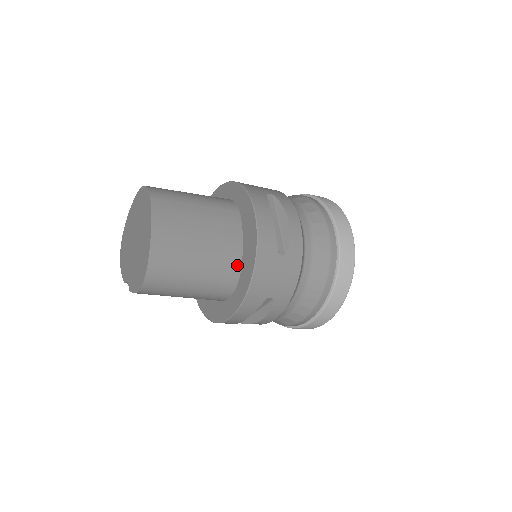
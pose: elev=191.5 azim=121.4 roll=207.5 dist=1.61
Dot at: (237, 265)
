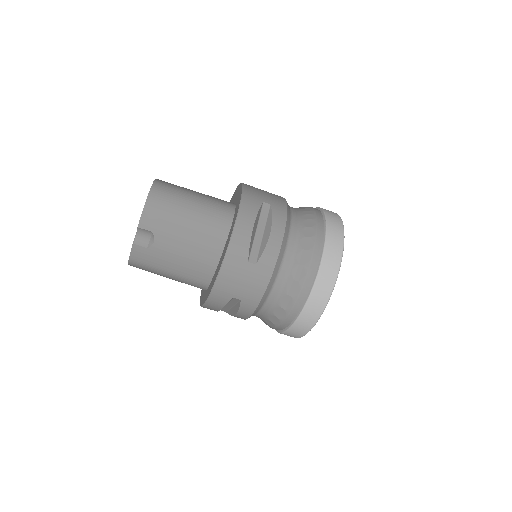
Dot at: (231, 203)
